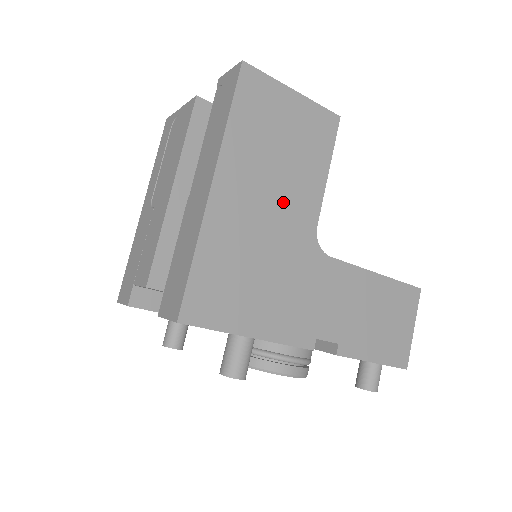
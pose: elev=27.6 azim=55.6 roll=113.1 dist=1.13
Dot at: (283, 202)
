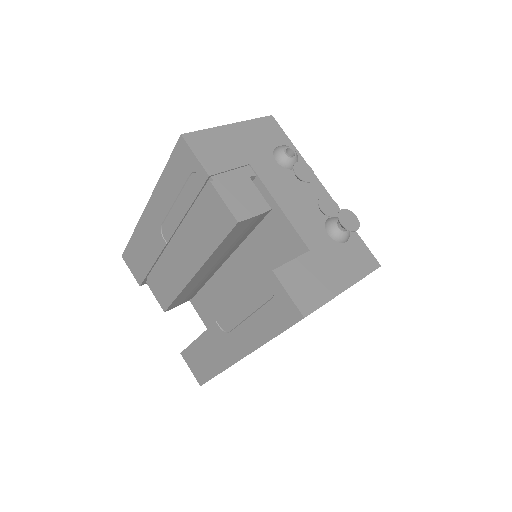
Dot at: occluded
